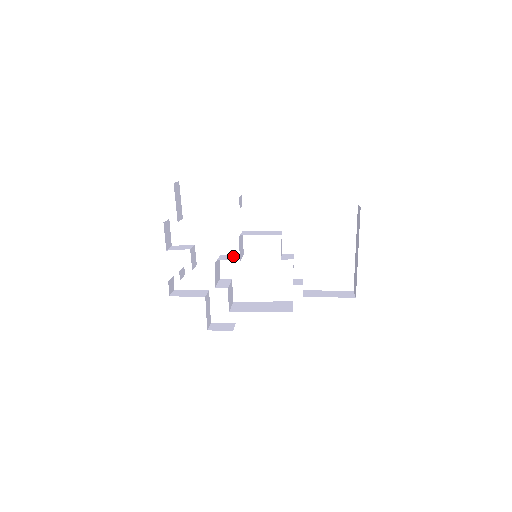
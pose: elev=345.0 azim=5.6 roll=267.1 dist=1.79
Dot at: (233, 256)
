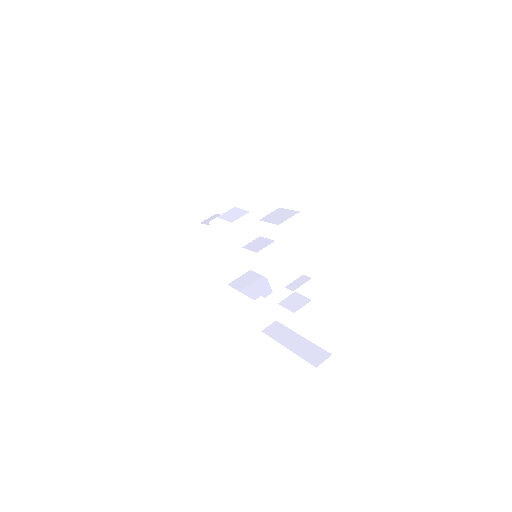
Dot at: (249, 231)
